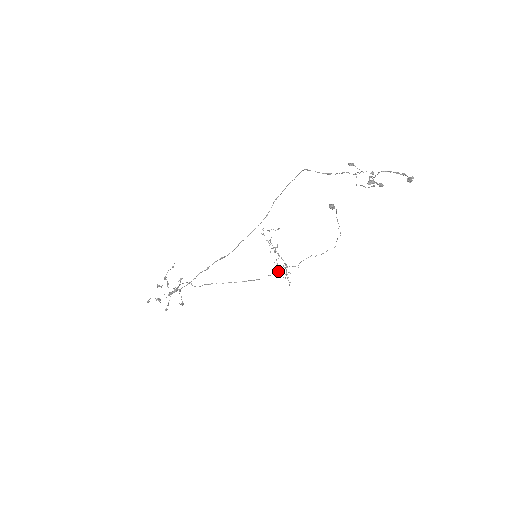
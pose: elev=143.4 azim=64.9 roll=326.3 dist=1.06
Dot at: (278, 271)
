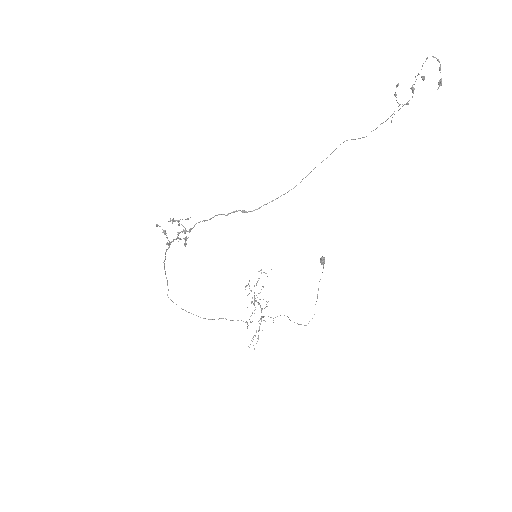
Dot at: (252, 321)
